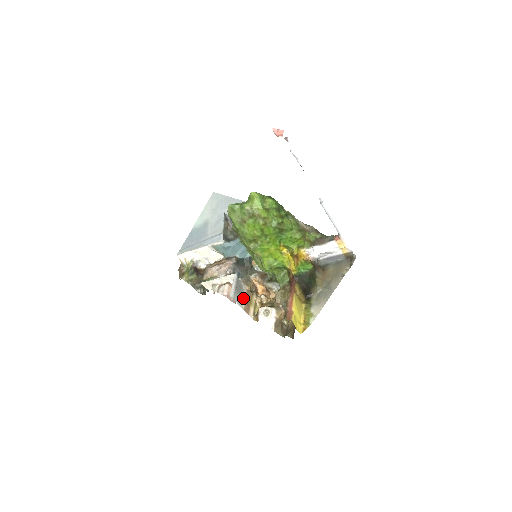
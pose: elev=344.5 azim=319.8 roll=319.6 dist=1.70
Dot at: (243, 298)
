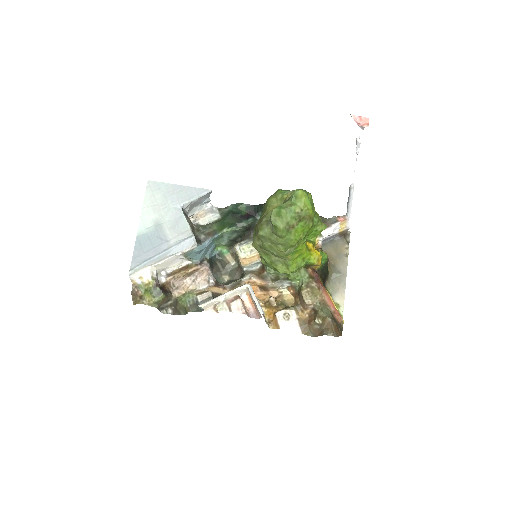
Dot at: occluded
